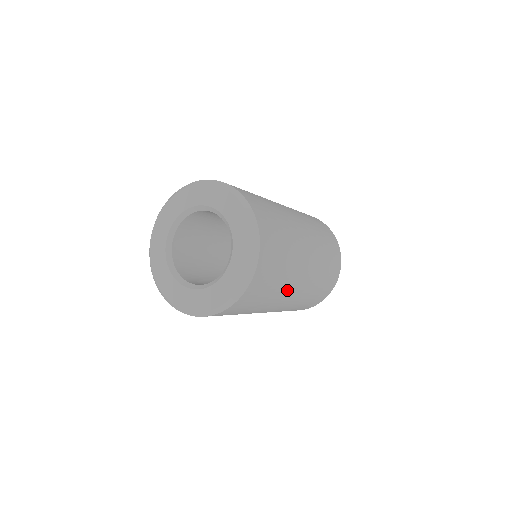
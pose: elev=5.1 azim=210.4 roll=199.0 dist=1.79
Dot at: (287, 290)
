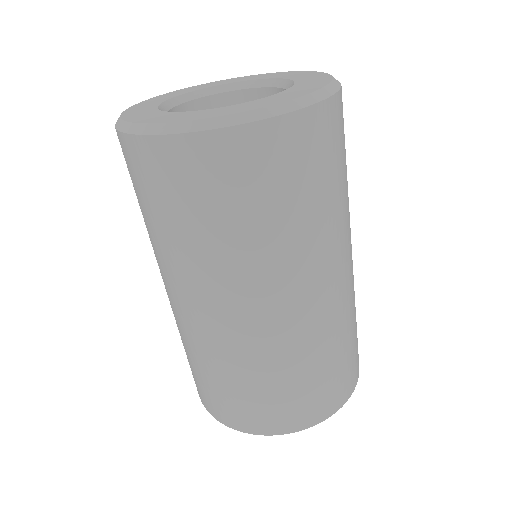
Dot at: (253, 277)
